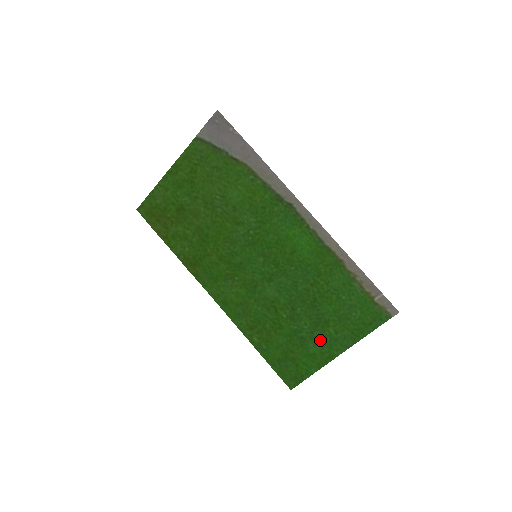
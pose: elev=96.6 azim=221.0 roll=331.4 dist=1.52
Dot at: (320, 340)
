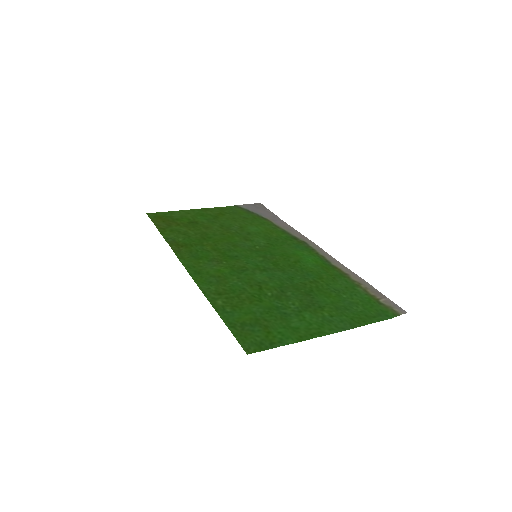
Dot at: (309, 318)
